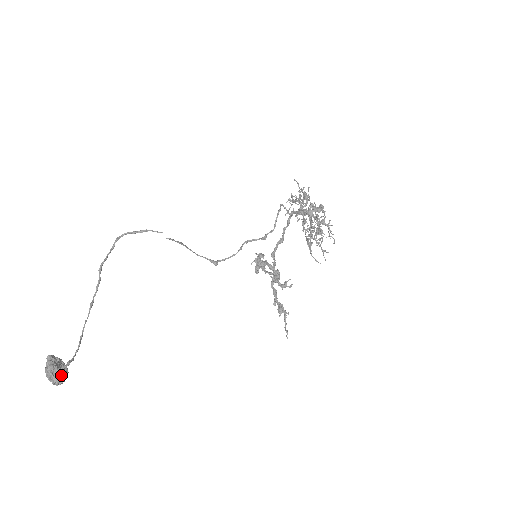
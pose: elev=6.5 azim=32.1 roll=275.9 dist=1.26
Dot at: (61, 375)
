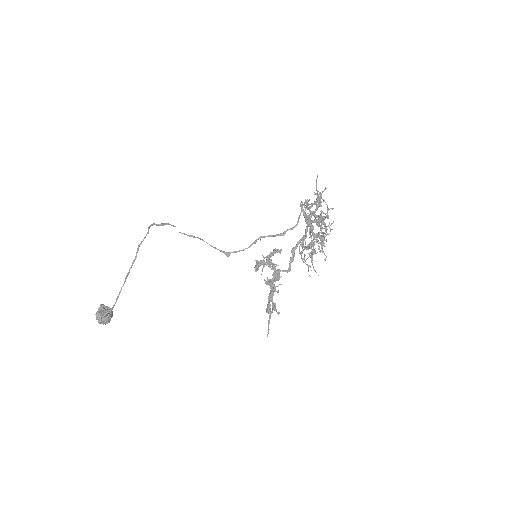
Dot at: (104, 319)
